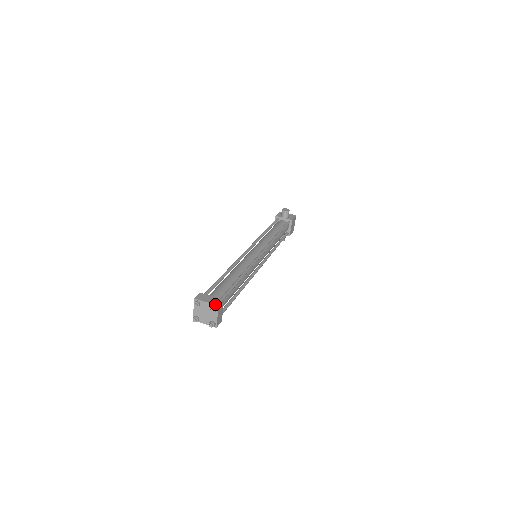
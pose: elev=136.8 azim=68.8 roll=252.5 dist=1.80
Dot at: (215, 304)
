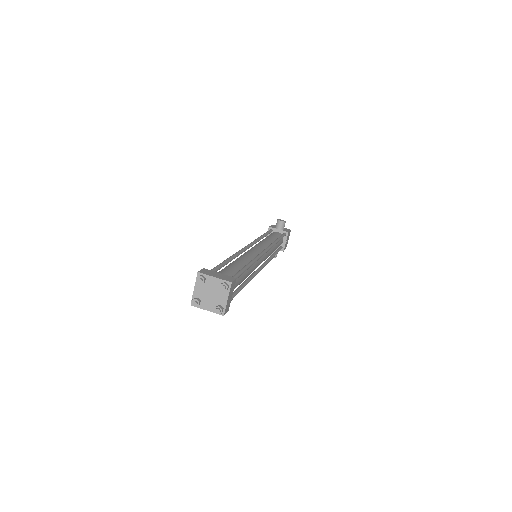
Dot at: (227, 280)
